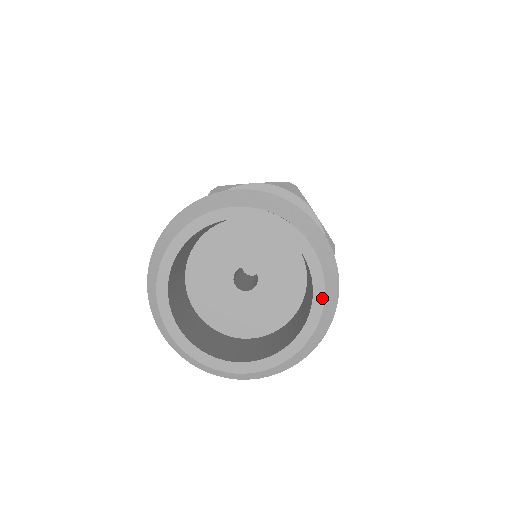
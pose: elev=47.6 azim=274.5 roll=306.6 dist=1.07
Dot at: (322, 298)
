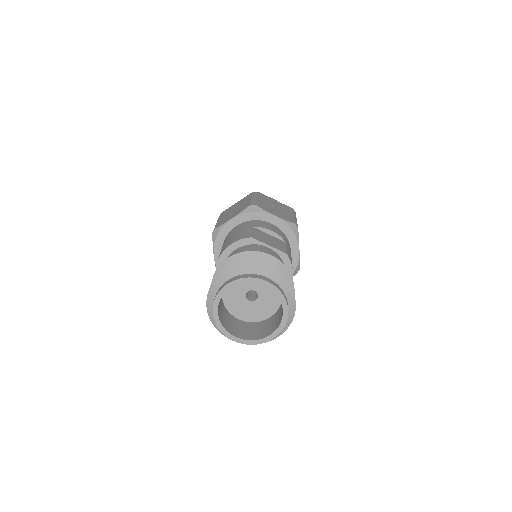
Dot at: (281, 330)
